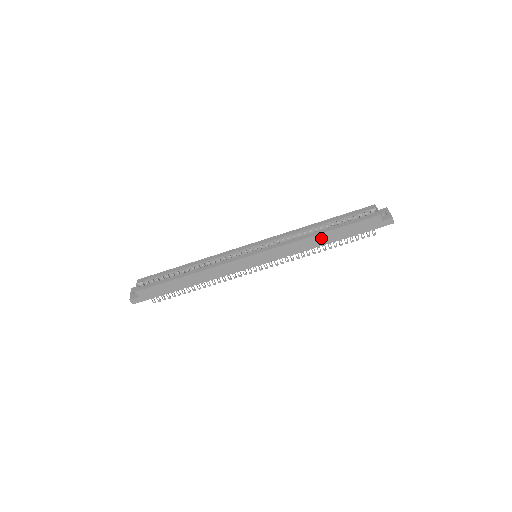
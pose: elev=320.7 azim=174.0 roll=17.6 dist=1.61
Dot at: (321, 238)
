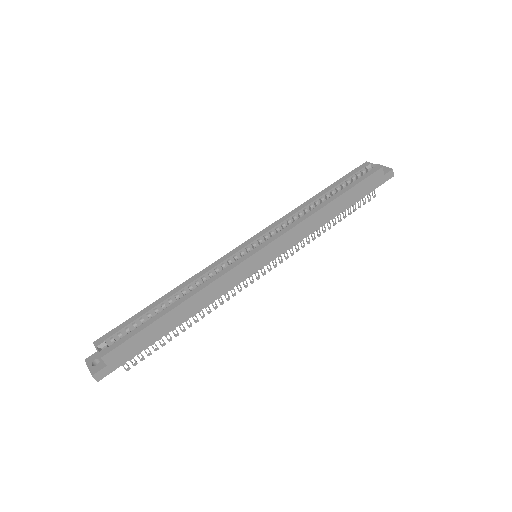
Dot at: (329, 210)
